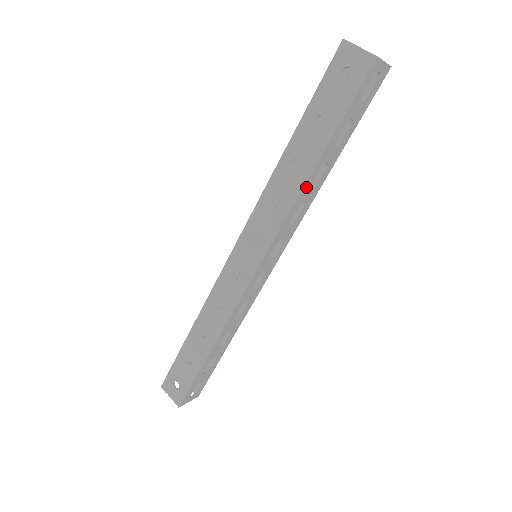
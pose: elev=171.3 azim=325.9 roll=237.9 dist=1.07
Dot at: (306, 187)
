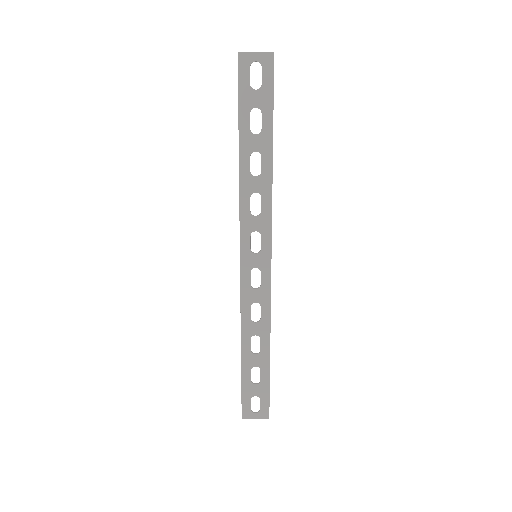
Dot at: (244, 177)
